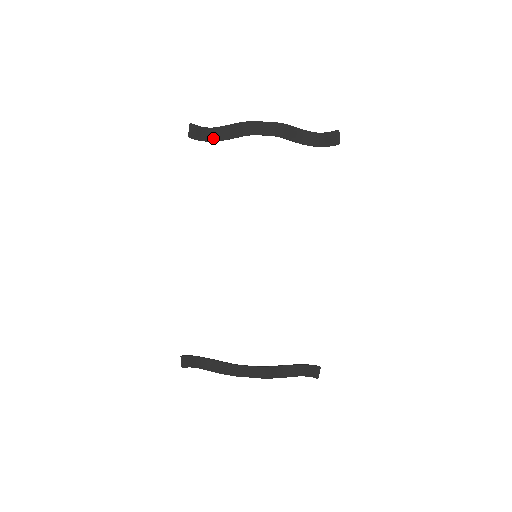
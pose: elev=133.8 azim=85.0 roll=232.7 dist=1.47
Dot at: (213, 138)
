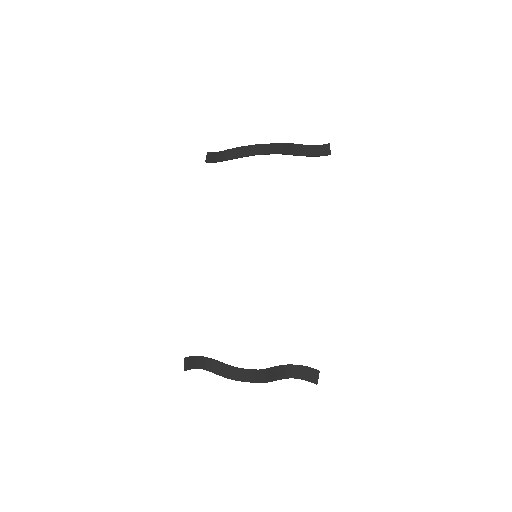
Dot at: (223, 158)
